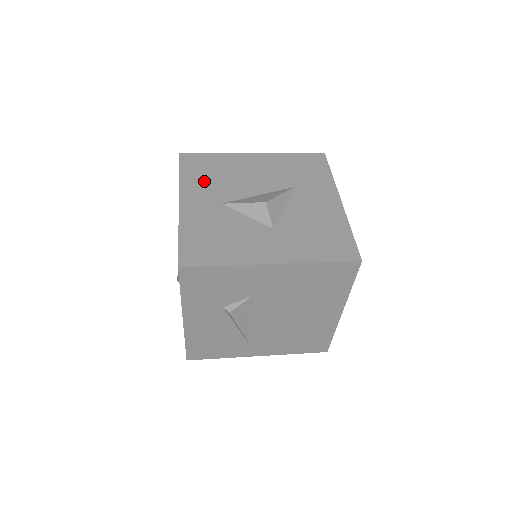
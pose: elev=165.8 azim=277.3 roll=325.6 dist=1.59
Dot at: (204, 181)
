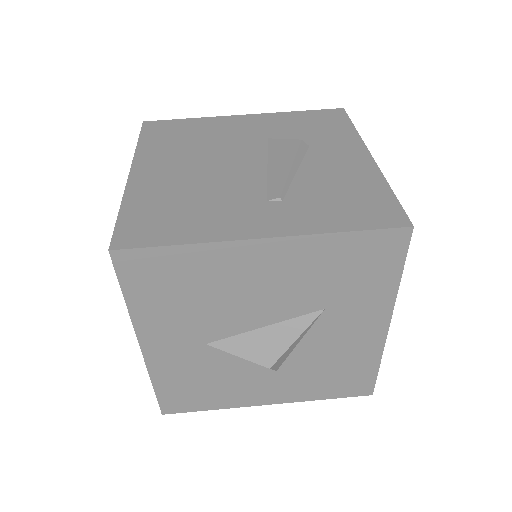
Dot at: (171, 310)
